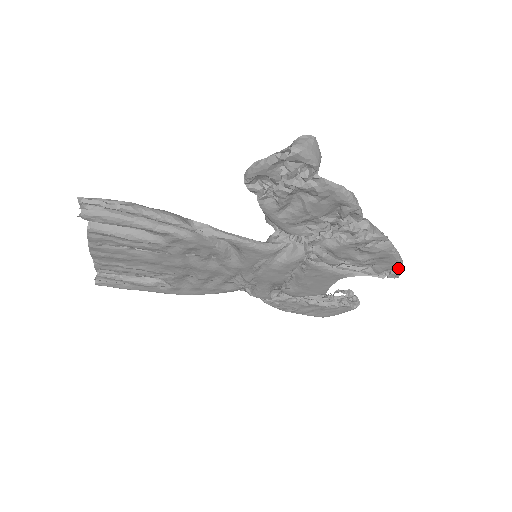
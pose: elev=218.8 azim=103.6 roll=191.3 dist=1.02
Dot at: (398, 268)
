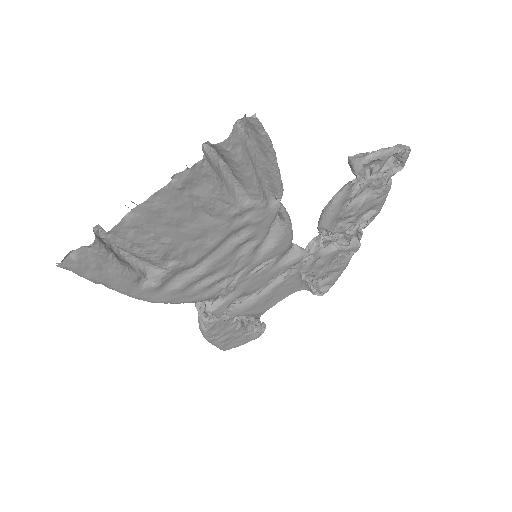
Dot at: (333, 284)
